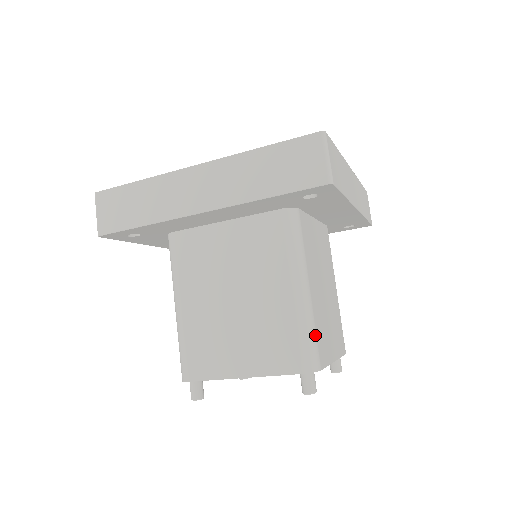
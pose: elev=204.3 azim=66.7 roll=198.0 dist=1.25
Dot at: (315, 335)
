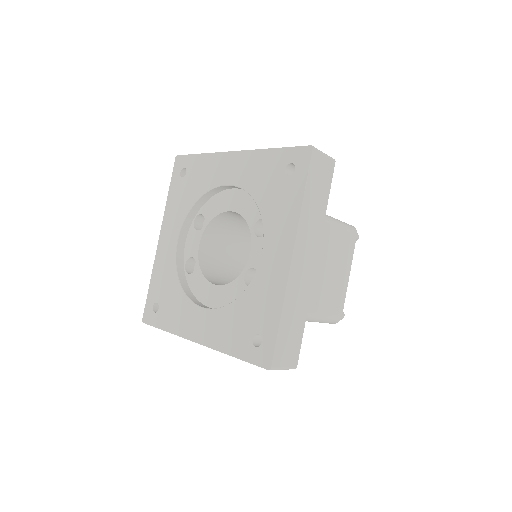
Dot at: (329, 317)
